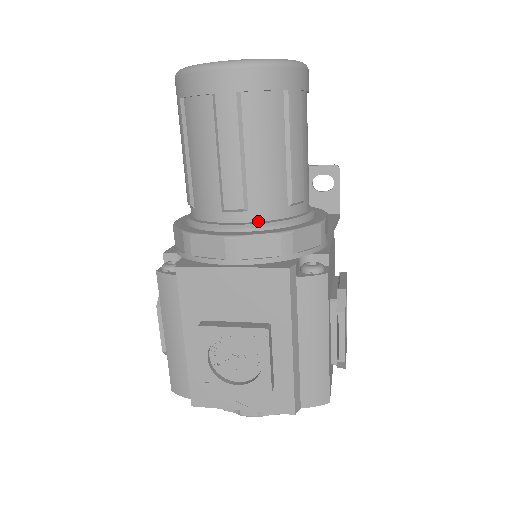
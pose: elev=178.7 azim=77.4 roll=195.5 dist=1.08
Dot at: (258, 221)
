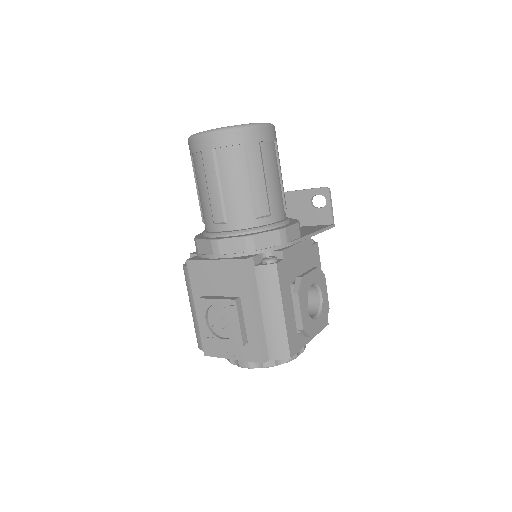
Dot at: (235, 230)
